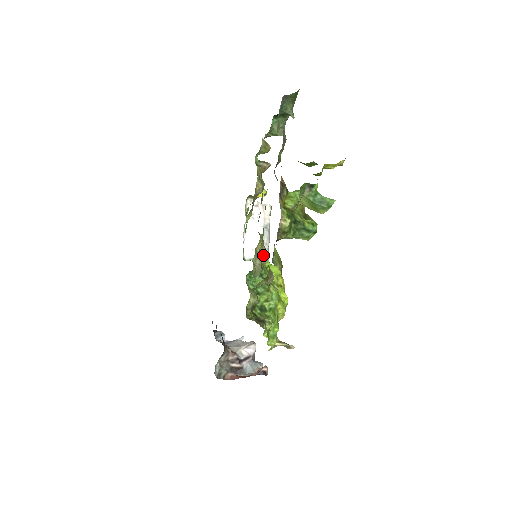
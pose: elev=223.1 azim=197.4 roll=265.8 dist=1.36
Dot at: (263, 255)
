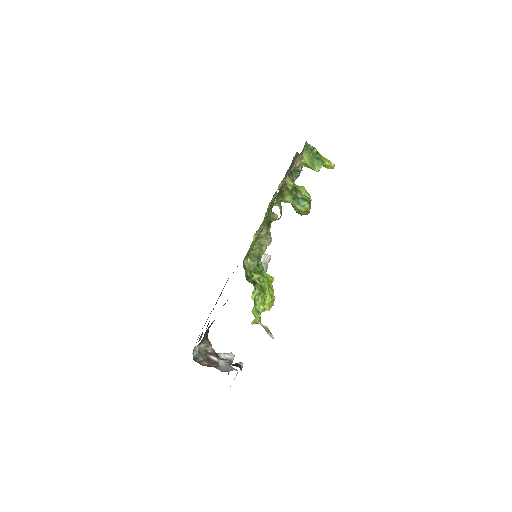
Dot at: occluded
